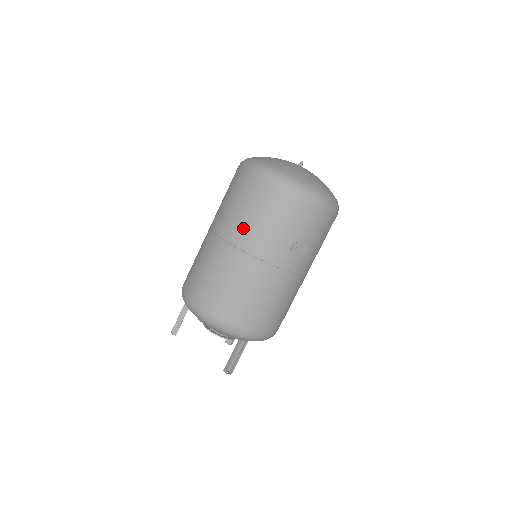
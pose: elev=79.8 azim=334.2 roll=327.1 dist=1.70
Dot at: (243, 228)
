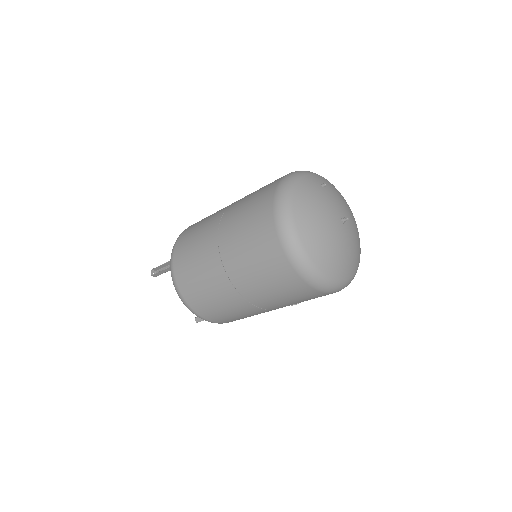
Dot at: (253, 288)
